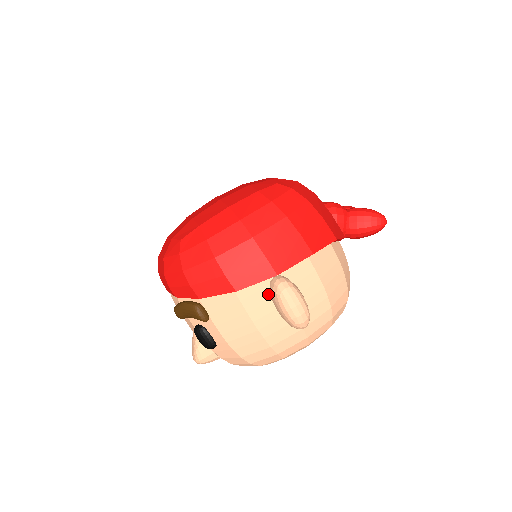
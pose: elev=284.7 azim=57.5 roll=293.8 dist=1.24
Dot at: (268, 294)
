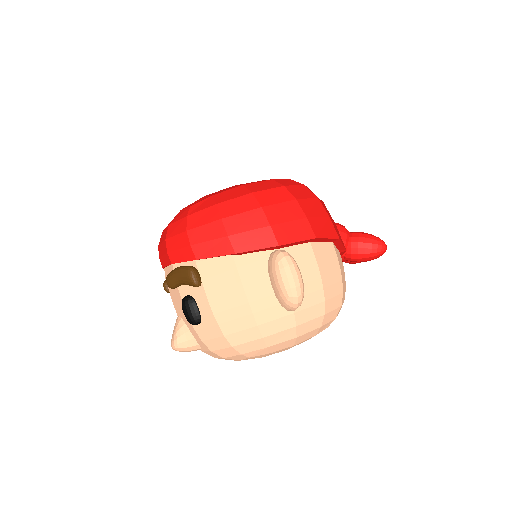
Dot at: (266, 267)
